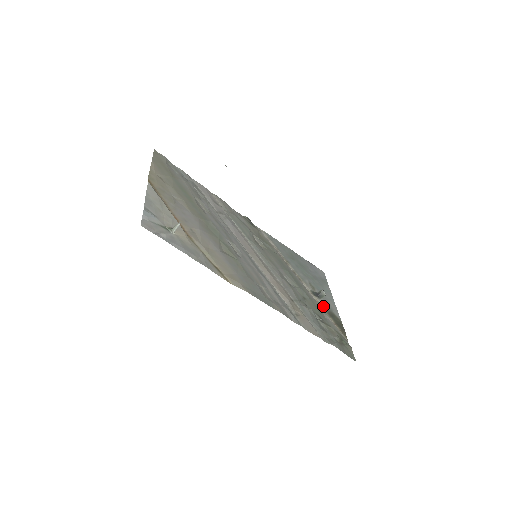
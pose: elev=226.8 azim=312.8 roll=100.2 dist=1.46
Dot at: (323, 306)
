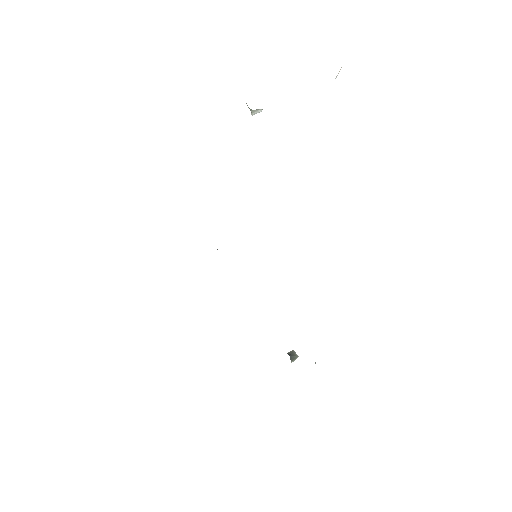
Dot at: occluded
